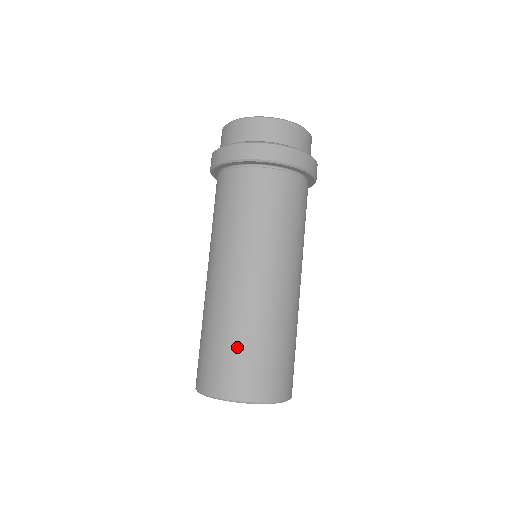
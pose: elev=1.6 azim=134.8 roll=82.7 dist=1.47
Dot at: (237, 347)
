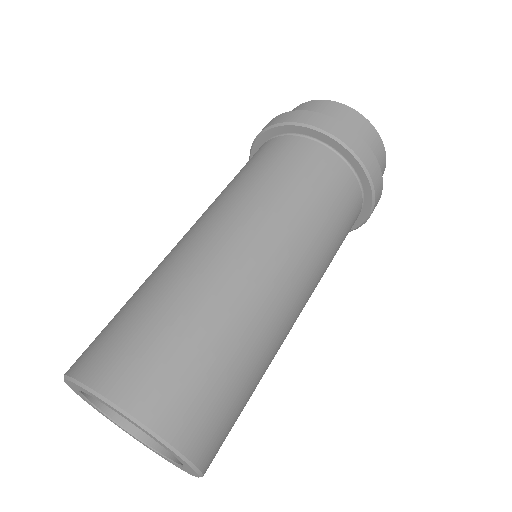
Dot at: (187, 334)
